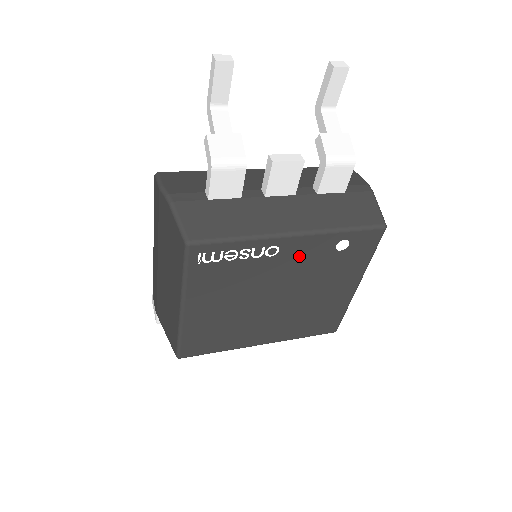
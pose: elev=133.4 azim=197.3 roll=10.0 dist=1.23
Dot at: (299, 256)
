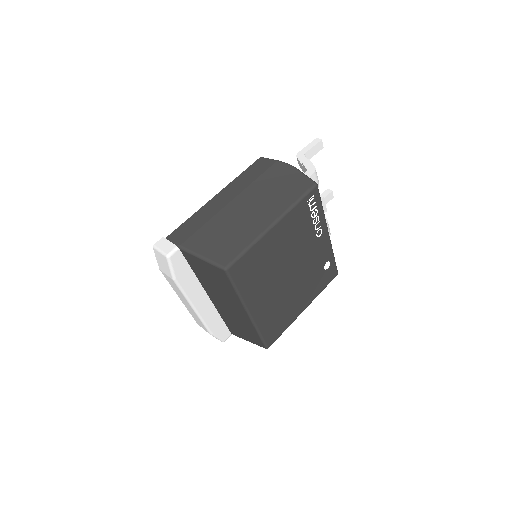
Dot at: (318, 251)
